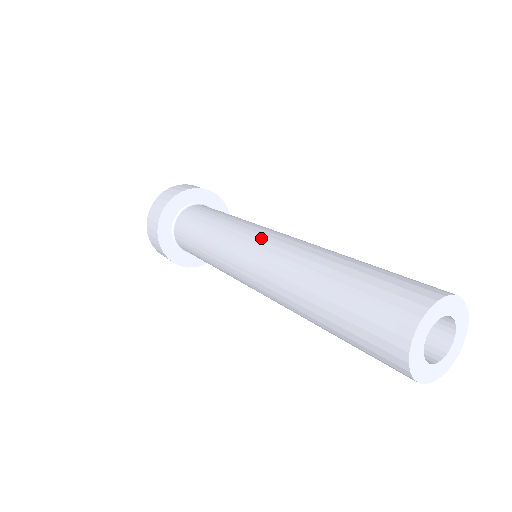
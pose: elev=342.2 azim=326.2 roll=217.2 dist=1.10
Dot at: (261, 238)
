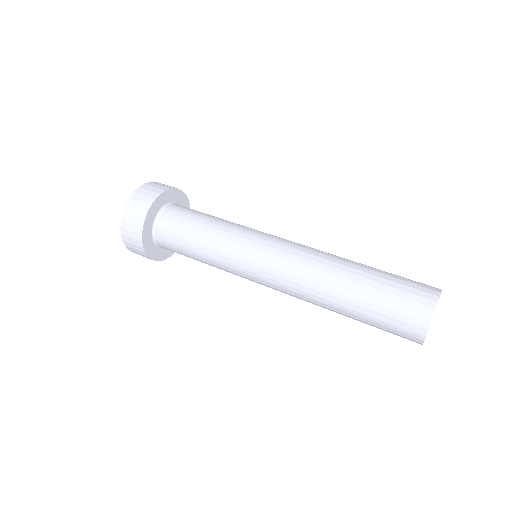
Dot at: (266, 270)
